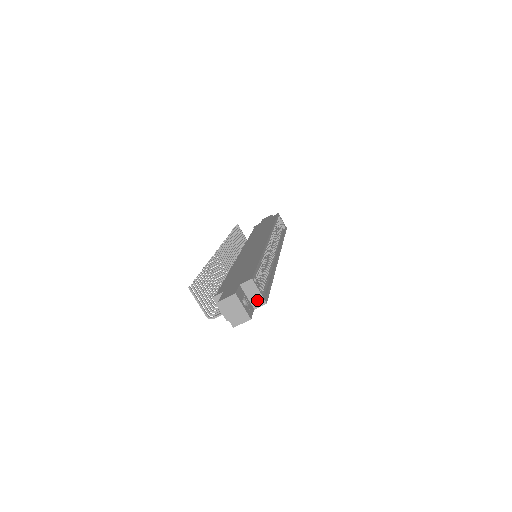
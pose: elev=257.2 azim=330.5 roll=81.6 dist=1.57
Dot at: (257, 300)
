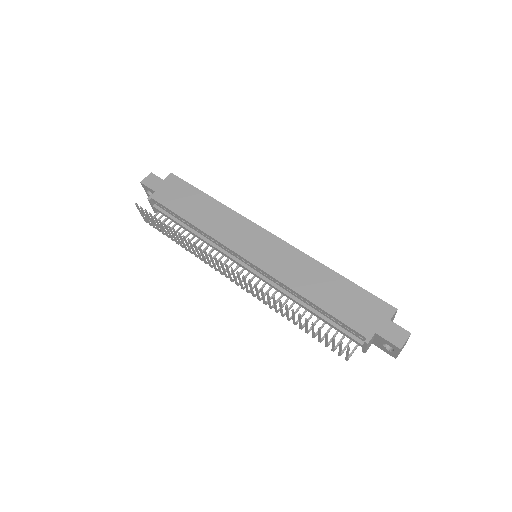
Dot at: occluded
